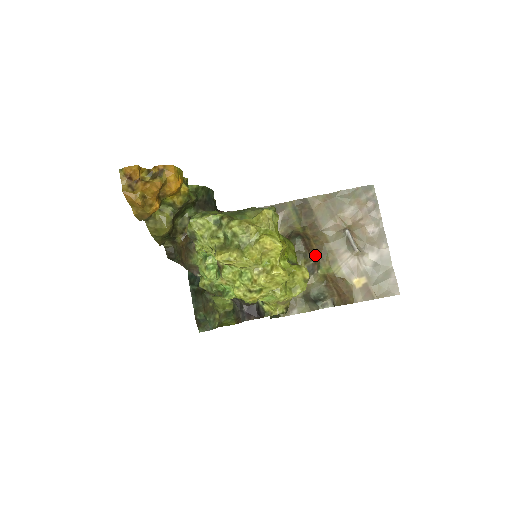
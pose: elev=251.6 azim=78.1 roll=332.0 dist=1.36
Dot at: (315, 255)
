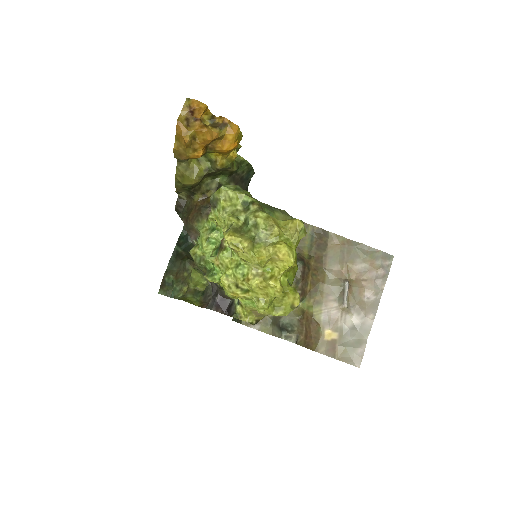
Dot at: (306, 287)
